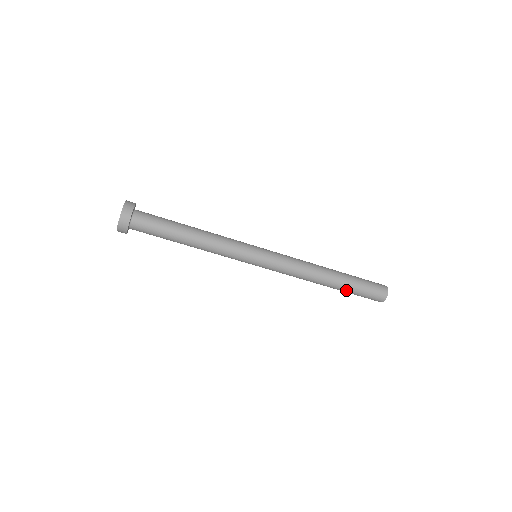
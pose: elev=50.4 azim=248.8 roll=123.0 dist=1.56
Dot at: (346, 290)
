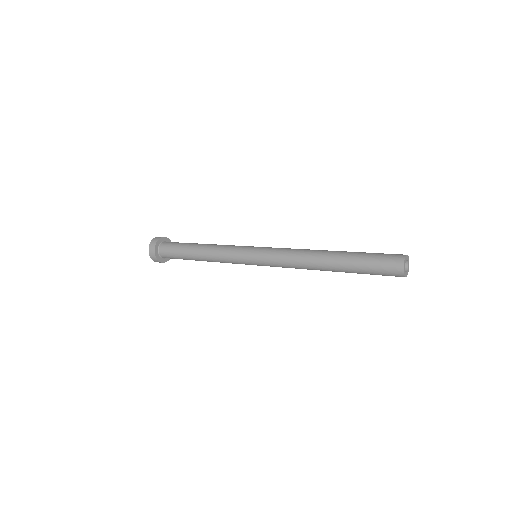
Dot at: occluded
